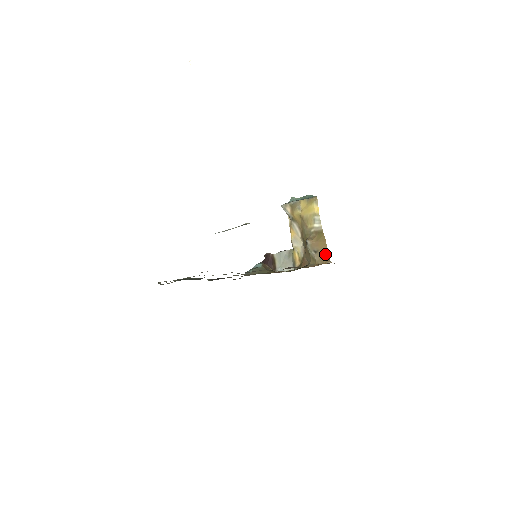
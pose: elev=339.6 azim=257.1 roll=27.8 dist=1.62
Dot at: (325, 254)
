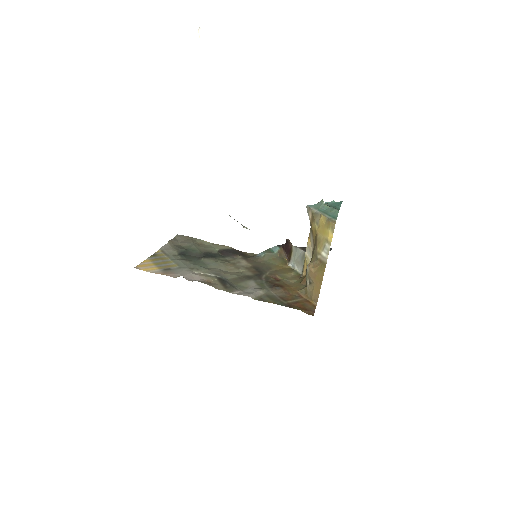
Dot at: (316, 292)
